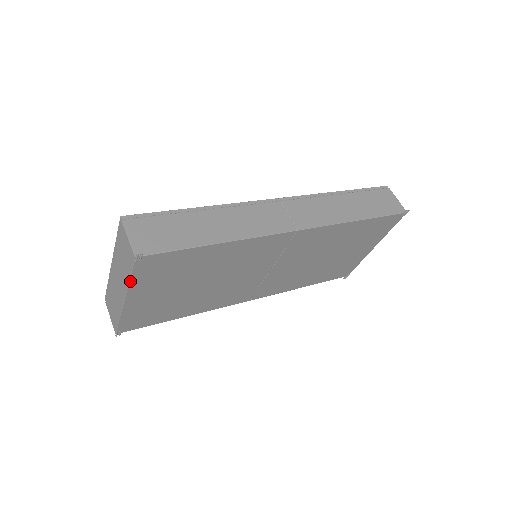
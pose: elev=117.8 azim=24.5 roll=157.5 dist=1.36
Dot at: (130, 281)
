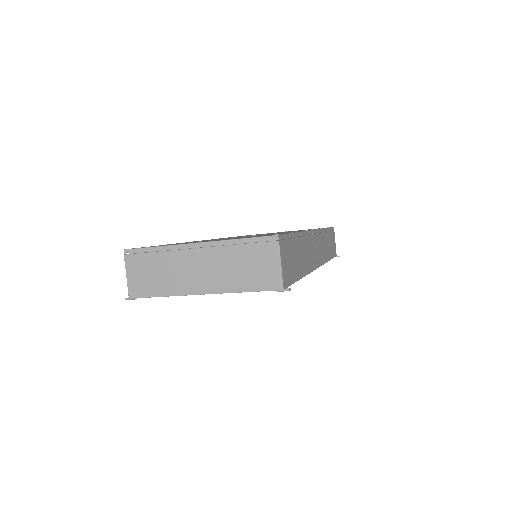
Dot at: (240, 292)
